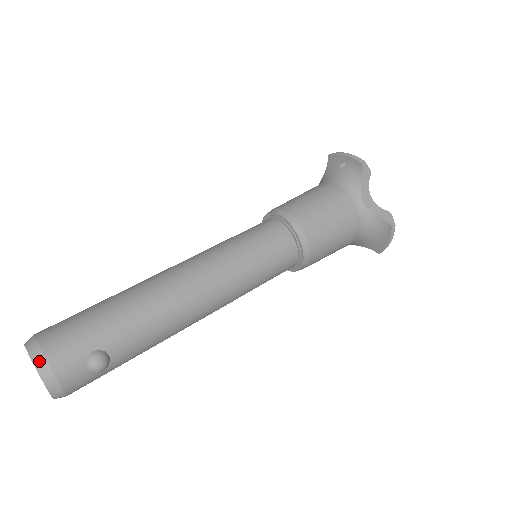
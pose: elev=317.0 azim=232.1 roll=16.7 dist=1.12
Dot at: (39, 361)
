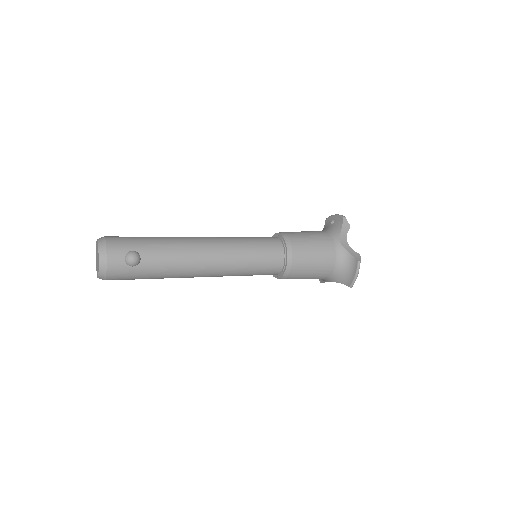
Dot at: (102, 243)
